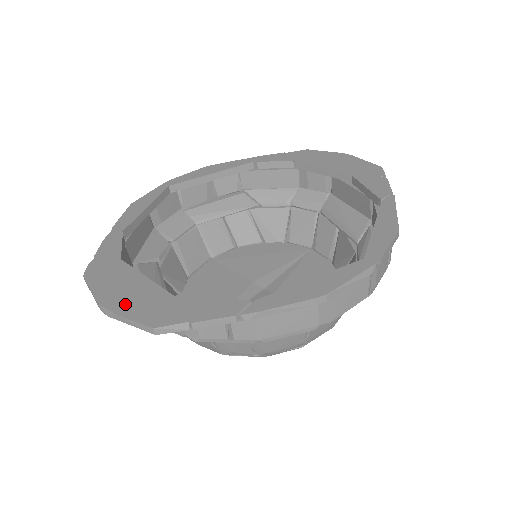
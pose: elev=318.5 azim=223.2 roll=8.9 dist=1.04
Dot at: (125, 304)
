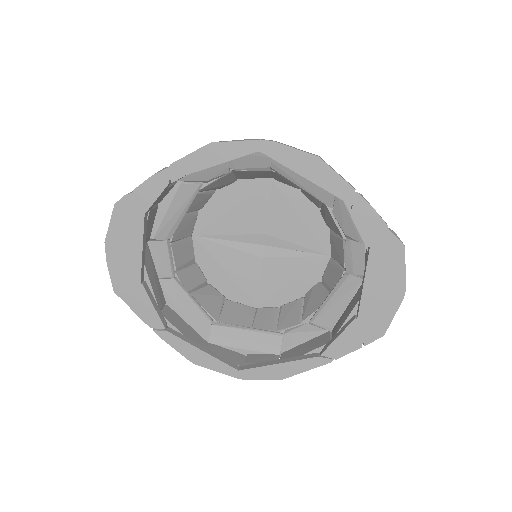
Dot at: (116, 260)
